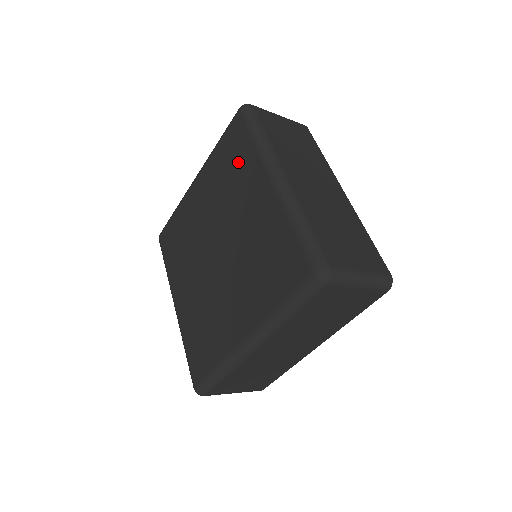
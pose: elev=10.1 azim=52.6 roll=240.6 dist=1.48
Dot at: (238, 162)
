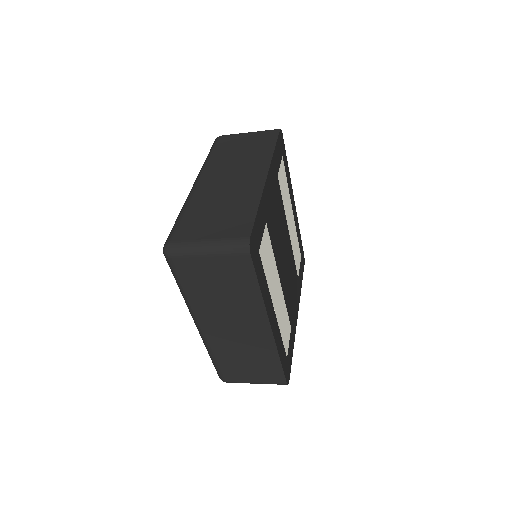
Dot at: occluded
